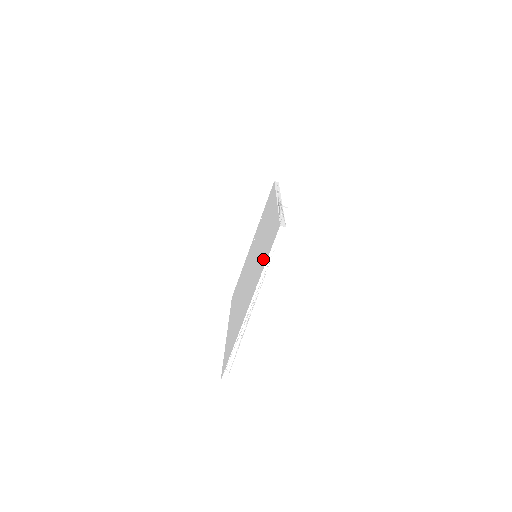
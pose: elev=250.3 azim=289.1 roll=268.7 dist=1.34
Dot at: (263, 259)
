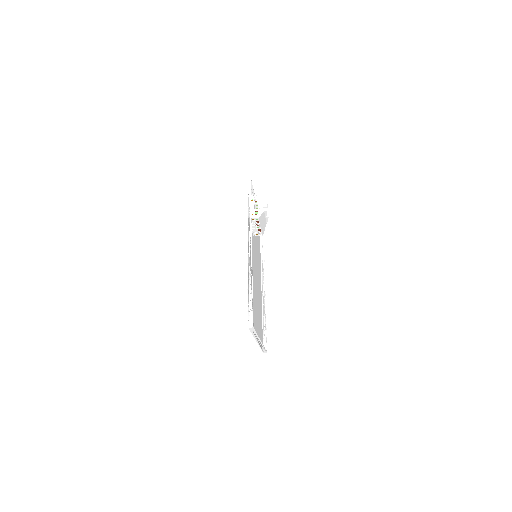
Dot at: occluded
